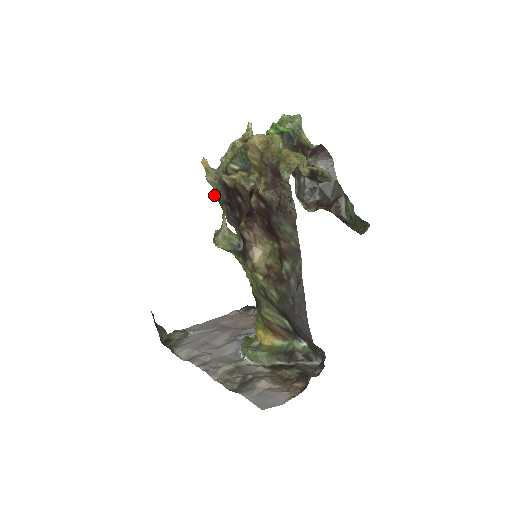
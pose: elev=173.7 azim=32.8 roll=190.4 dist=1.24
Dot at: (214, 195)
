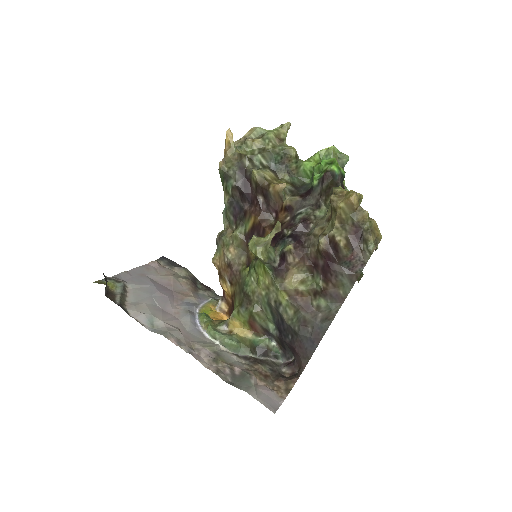
Dot at: (223, 171)
